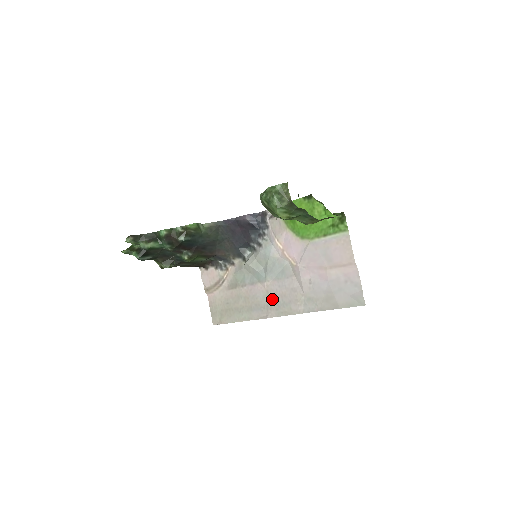
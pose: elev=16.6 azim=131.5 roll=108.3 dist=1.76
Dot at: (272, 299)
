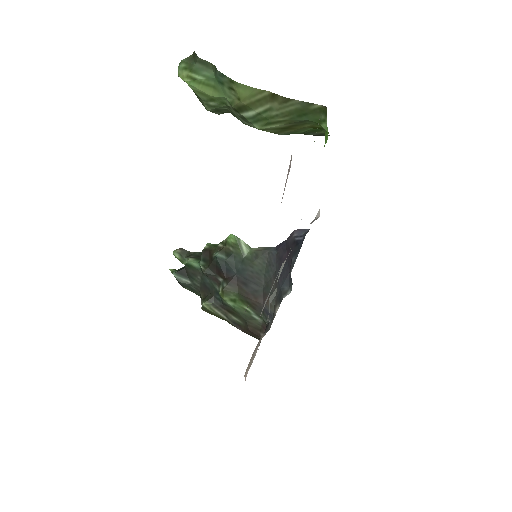
Dot at: occluded
